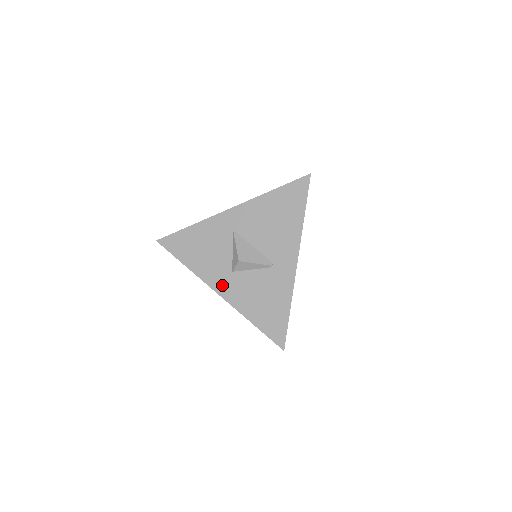
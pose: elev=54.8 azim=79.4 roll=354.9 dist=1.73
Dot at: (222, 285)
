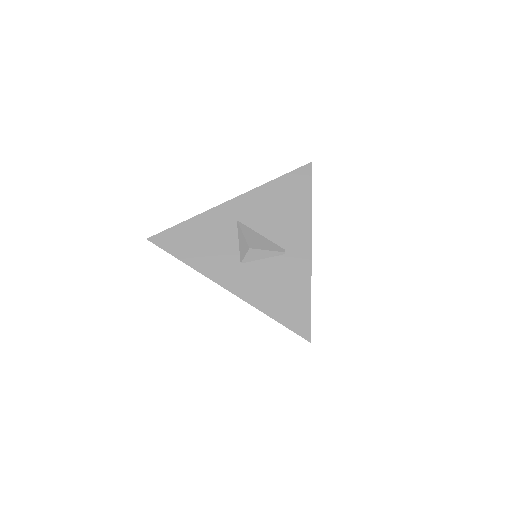
Dot at: (230, 279)
